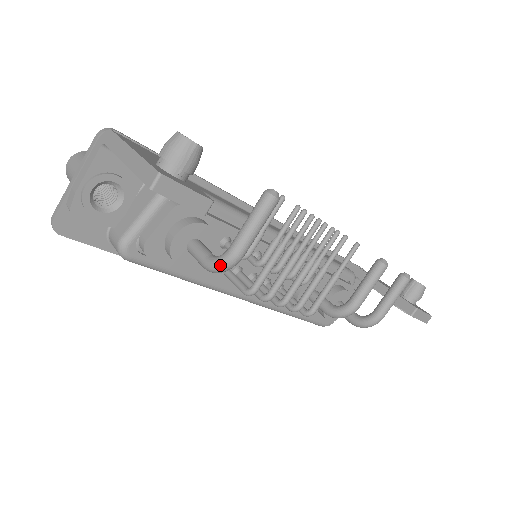
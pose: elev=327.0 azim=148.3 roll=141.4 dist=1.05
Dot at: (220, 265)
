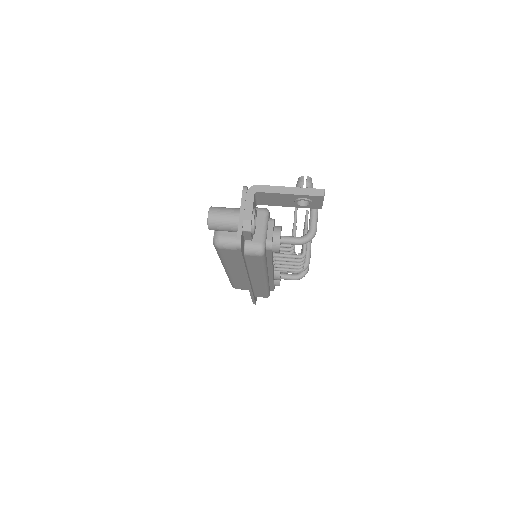
Dot at: (311, 237)
